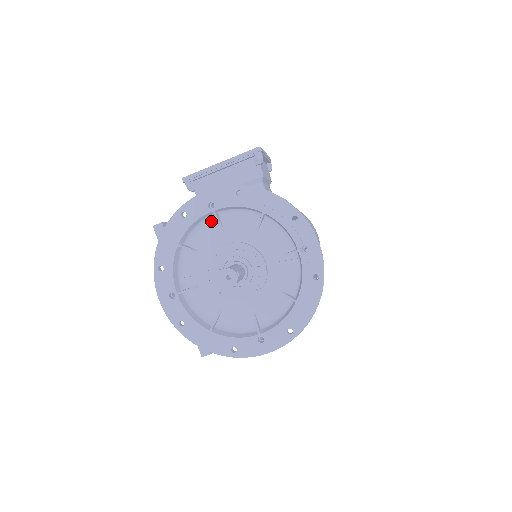
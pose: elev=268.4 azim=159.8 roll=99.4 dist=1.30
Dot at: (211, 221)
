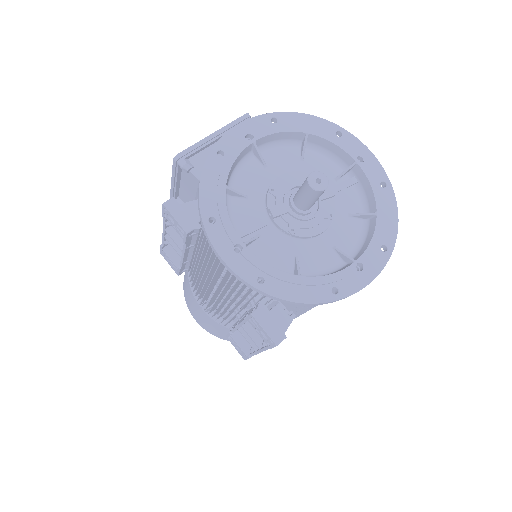
Dot at: (249, 161)
